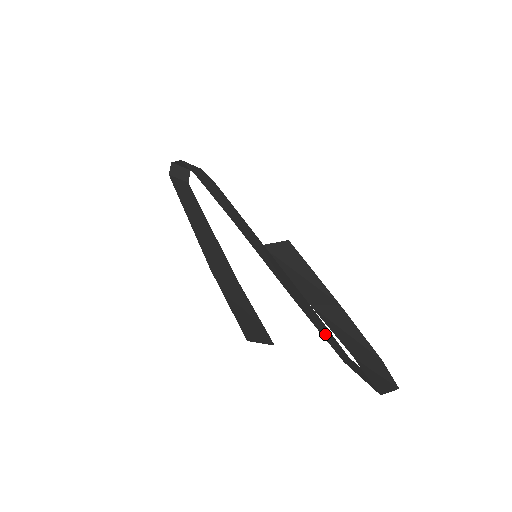
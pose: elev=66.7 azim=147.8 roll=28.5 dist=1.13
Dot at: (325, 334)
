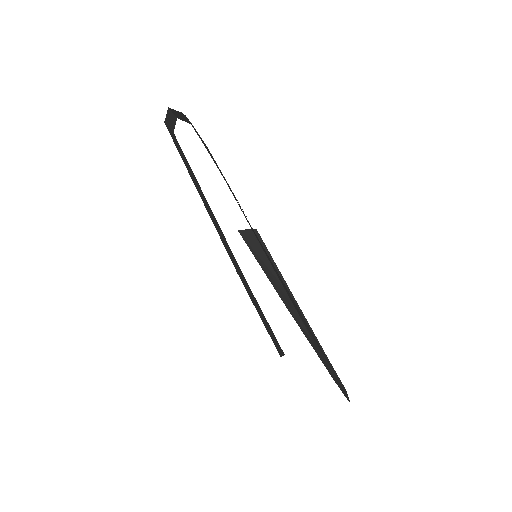
Dot at: occluded
